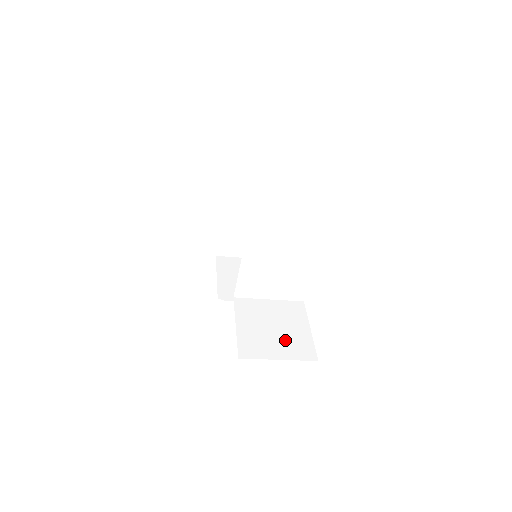
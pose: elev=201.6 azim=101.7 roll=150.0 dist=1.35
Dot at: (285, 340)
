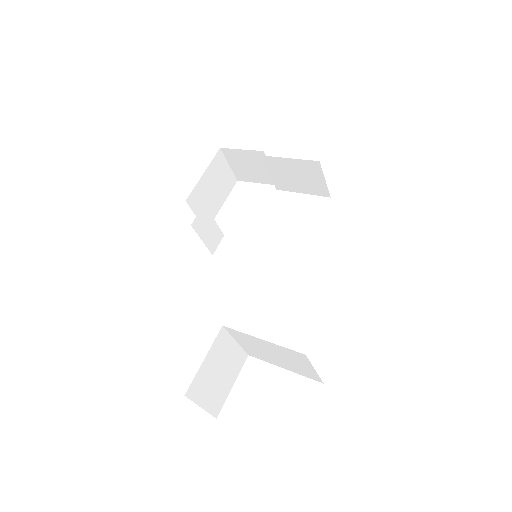
Dot at: (216, 390)
